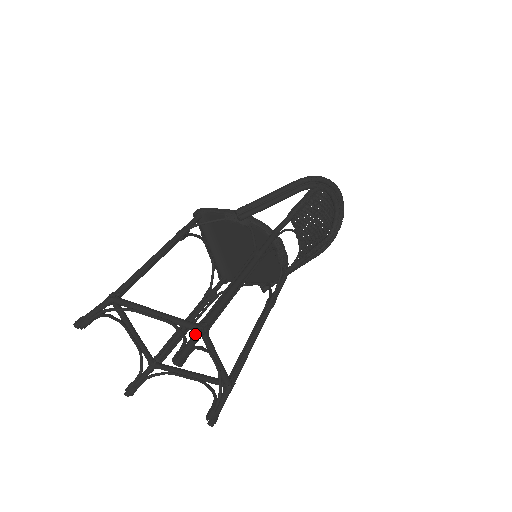
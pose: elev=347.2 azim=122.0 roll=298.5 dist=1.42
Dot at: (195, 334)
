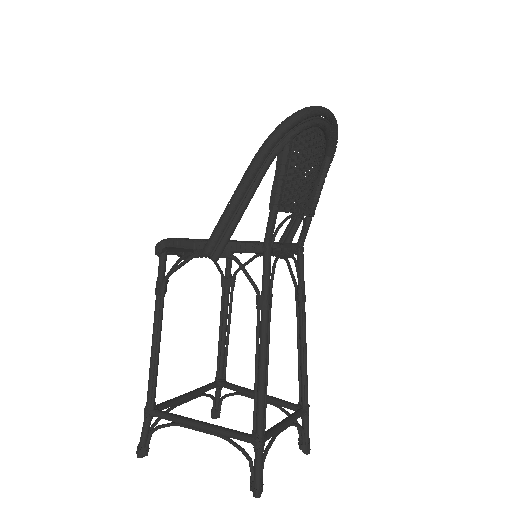
Dot at: (256, 457)
